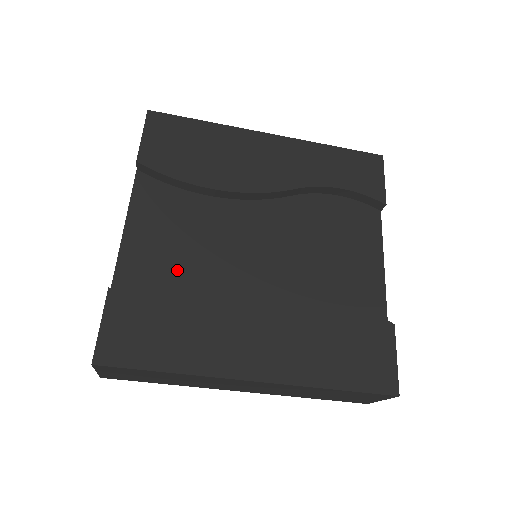
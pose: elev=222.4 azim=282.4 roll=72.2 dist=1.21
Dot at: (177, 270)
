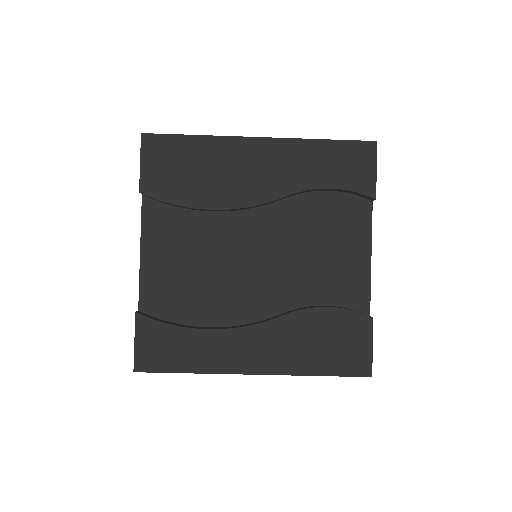
Dot at: (188, 286)
